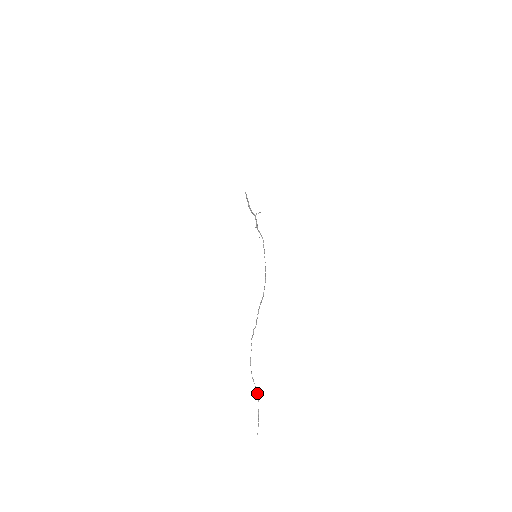
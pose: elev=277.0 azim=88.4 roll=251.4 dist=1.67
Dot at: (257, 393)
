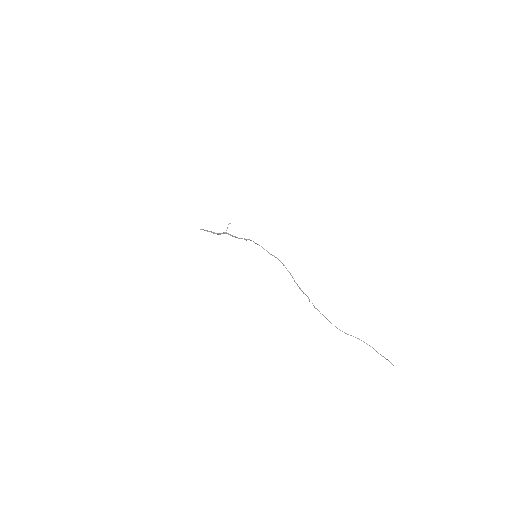
Dot at: occluded
